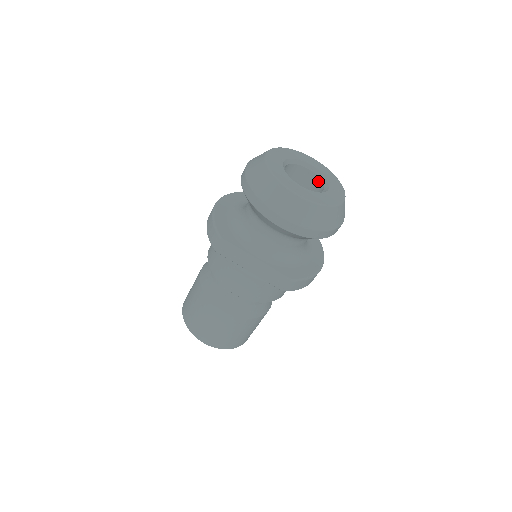
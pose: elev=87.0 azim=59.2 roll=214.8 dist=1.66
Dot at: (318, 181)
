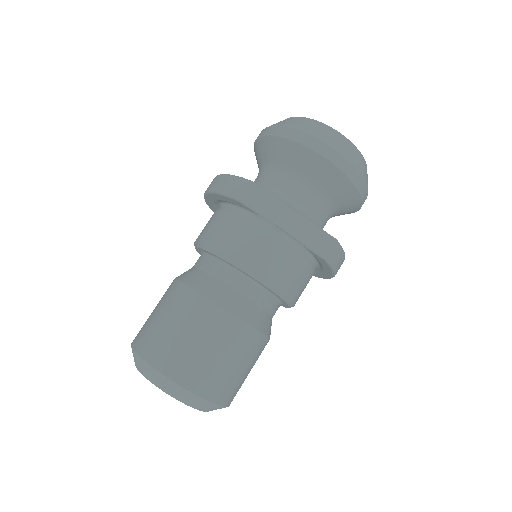
Dot at: occluded
